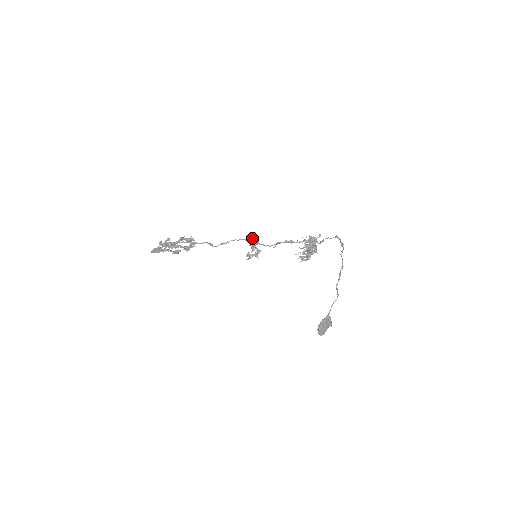
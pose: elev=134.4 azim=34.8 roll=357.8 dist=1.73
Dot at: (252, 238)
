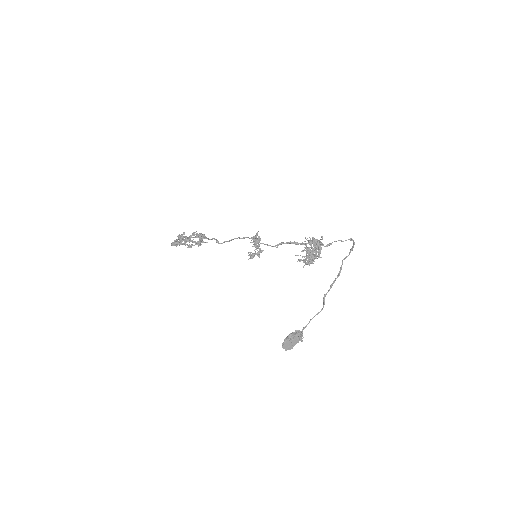
Dot at: (252, 237)
